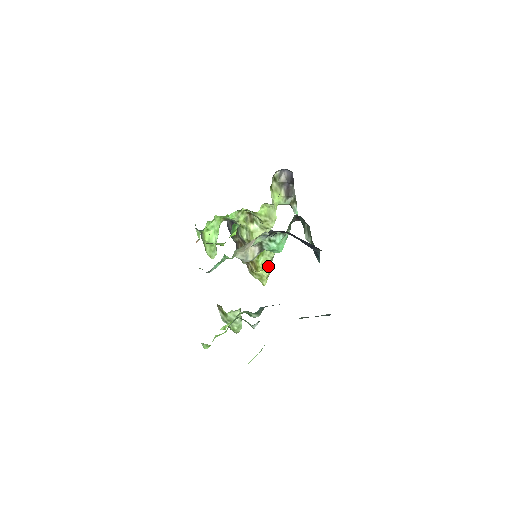
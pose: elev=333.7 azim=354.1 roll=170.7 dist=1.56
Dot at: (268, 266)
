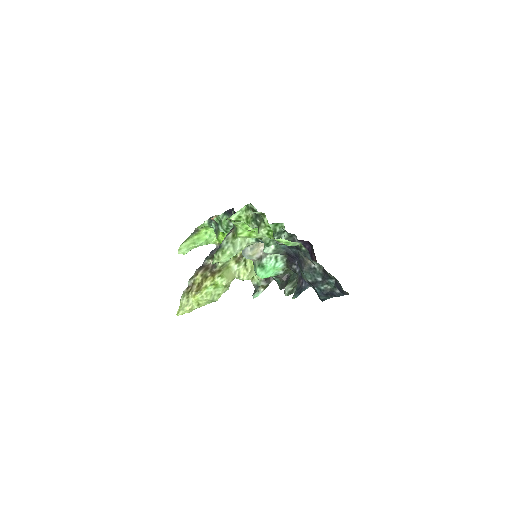
Dot at: (203, 302)
